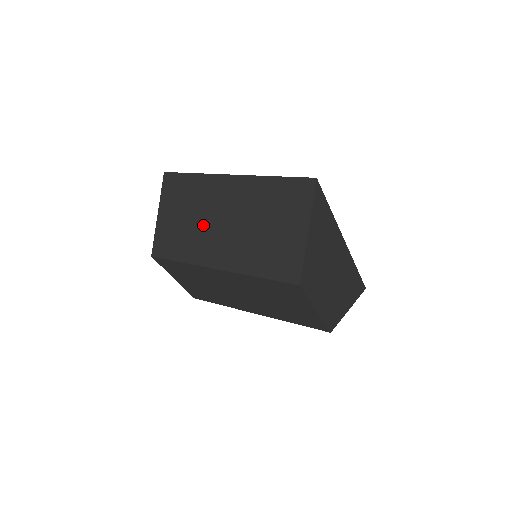
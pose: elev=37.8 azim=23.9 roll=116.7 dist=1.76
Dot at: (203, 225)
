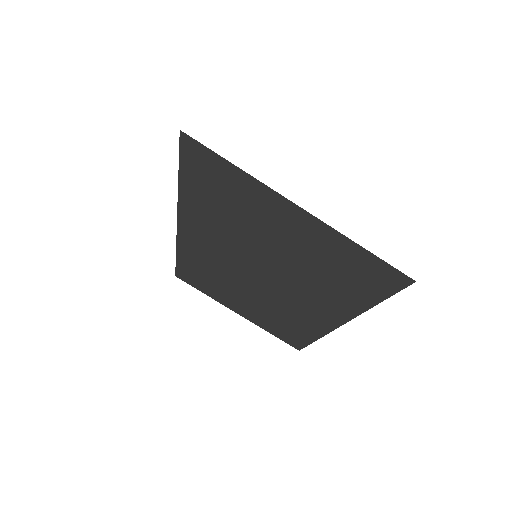
Dot at: occluded
